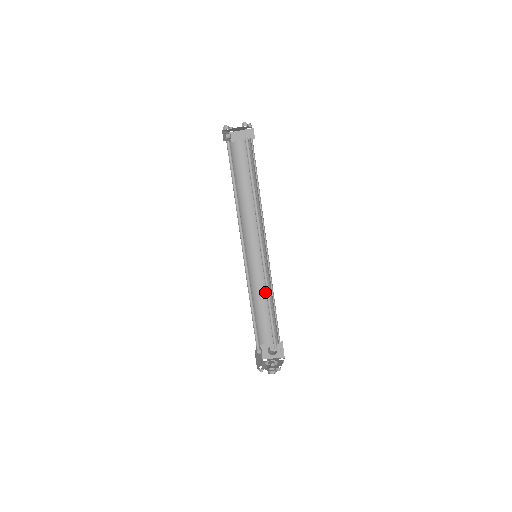
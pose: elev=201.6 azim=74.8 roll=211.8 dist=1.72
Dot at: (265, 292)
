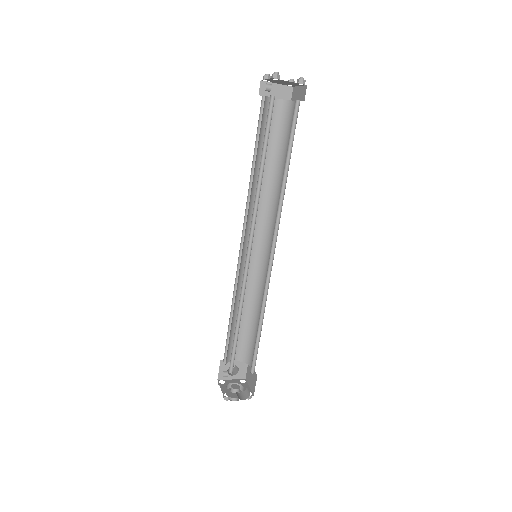
Dot at: (246, 300)
